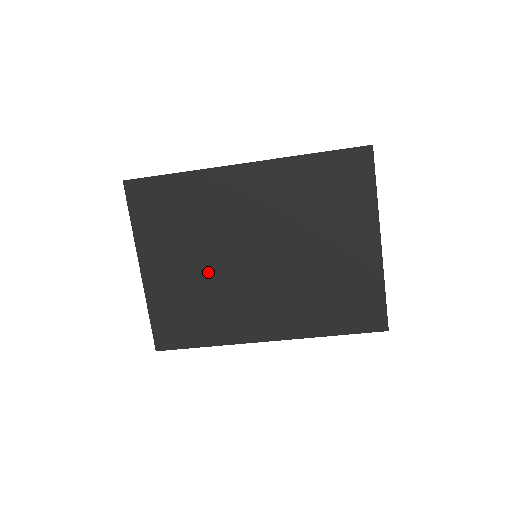
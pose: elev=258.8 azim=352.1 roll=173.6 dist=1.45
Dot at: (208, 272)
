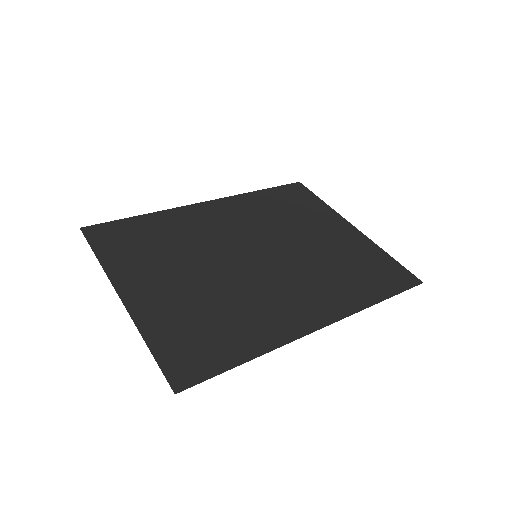
Dot at: (211, 280)
